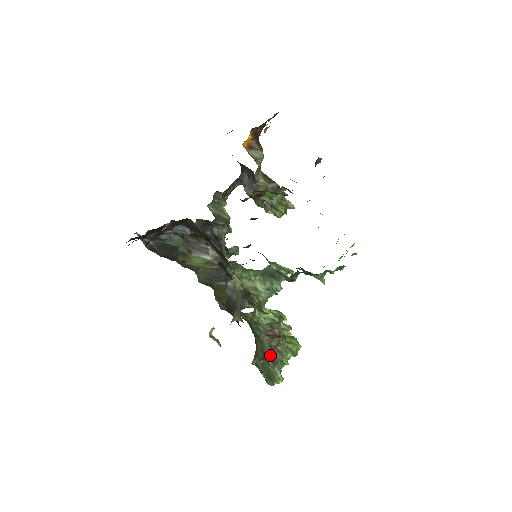
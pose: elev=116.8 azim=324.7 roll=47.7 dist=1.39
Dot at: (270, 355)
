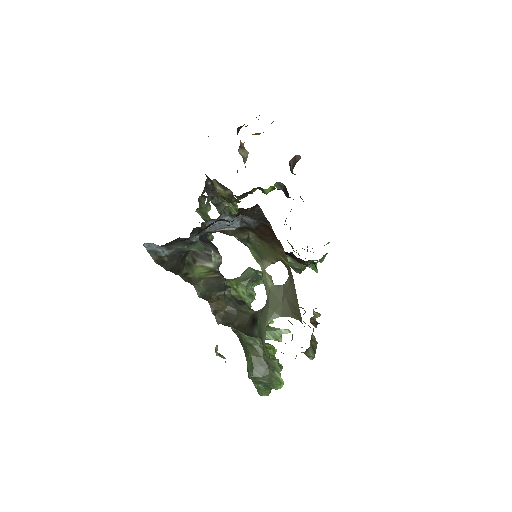
Dot at: (311, 345)
